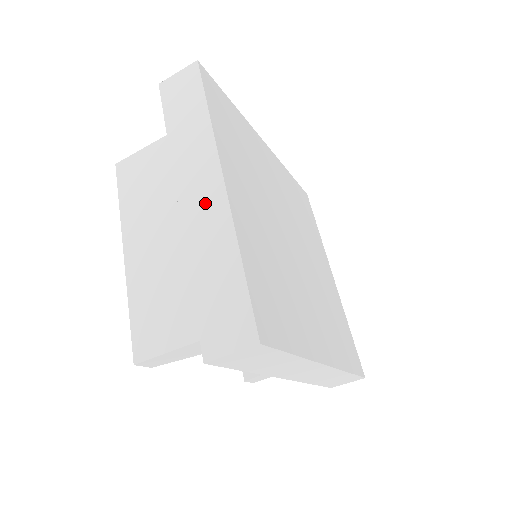
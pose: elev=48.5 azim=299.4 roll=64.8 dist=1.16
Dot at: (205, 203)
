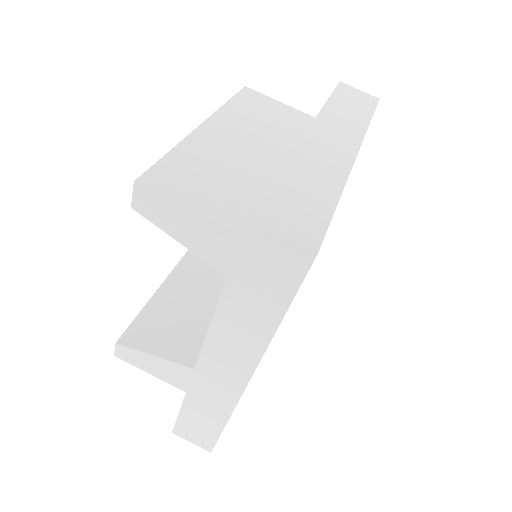
Dot at: (331, 151)
